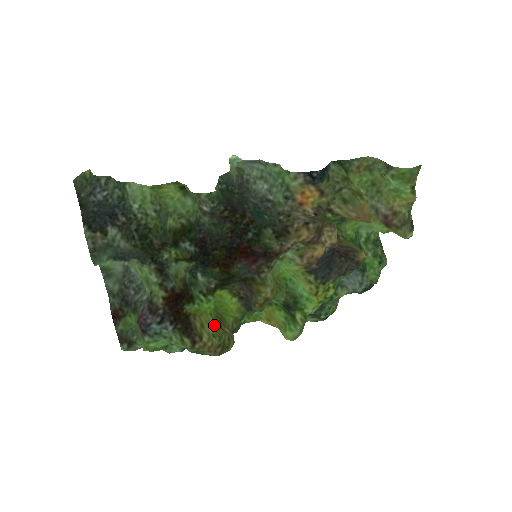
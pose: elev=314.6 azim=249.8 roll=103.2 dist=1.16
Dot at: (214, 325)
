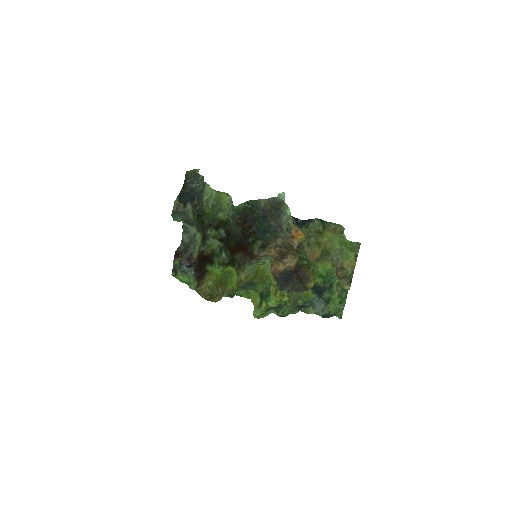
Dot at: (213, 282)
